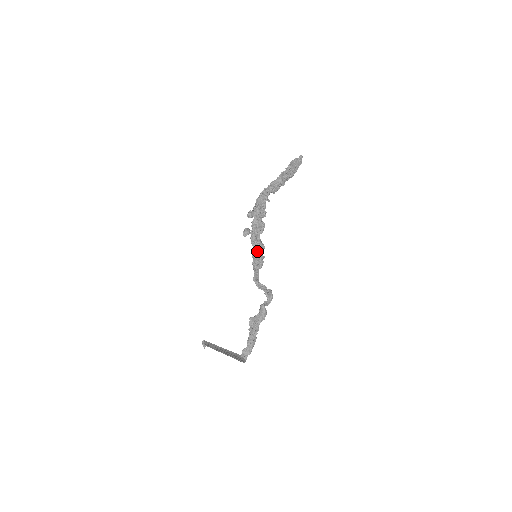
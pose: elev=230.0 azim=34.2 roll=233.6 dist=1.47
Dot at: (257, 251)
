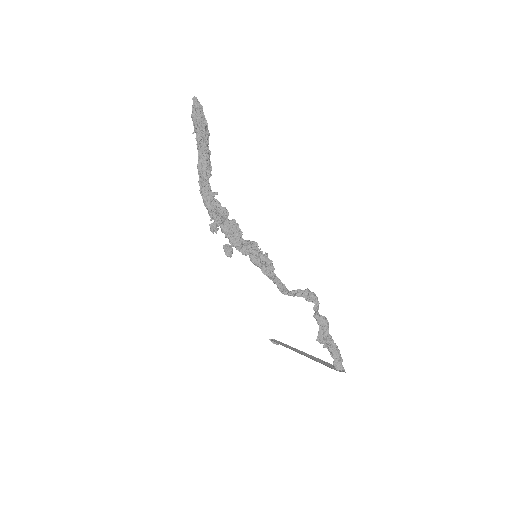
Dot at: (255, 256)
